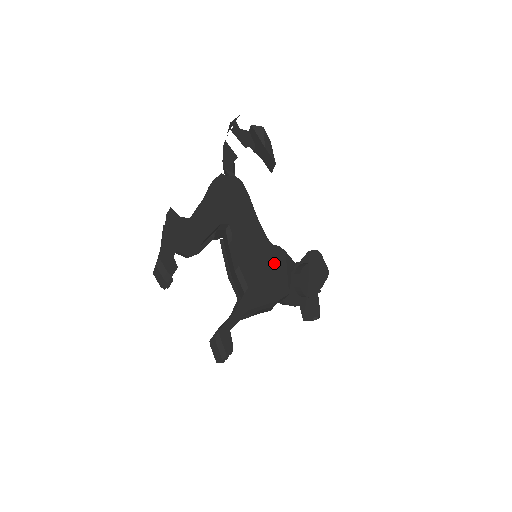
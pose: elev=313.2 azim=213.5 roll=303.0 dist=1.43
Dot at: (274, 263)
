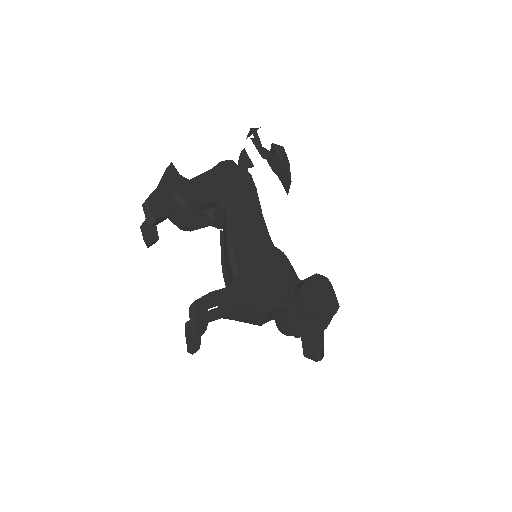
Dot at: (274, 265)
